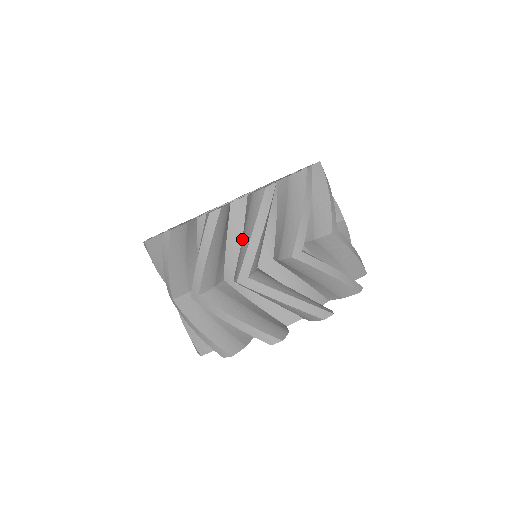
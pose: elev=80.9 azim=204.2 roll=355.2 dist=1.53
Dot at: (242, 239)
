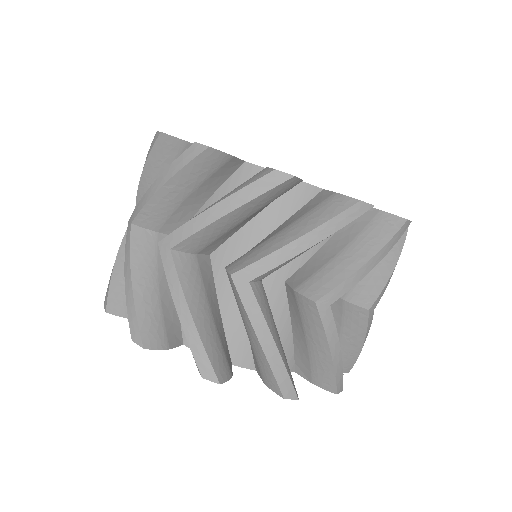
Dot at: occluded
